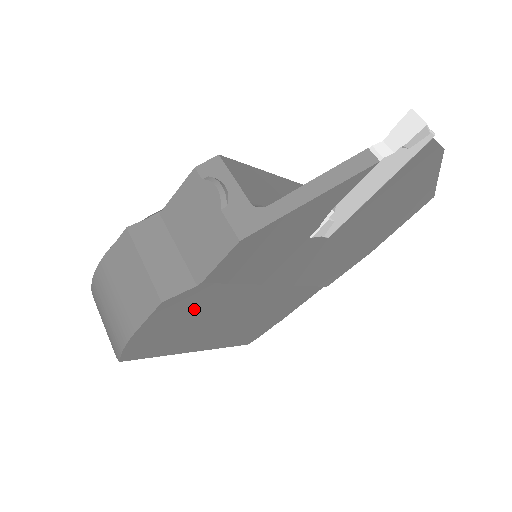
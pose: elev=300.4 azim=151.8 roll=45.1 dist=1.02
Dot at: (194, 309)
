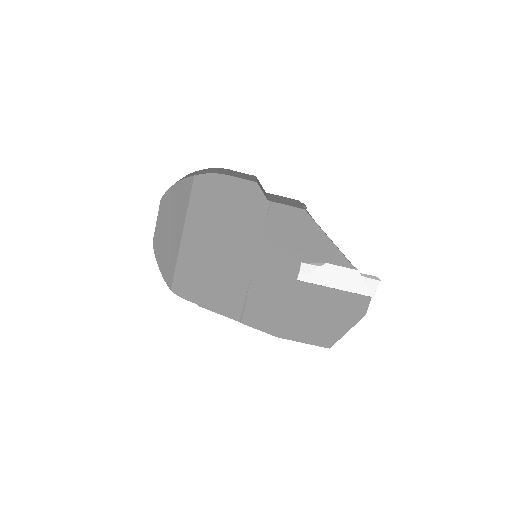
Dot at: (242, 209)
